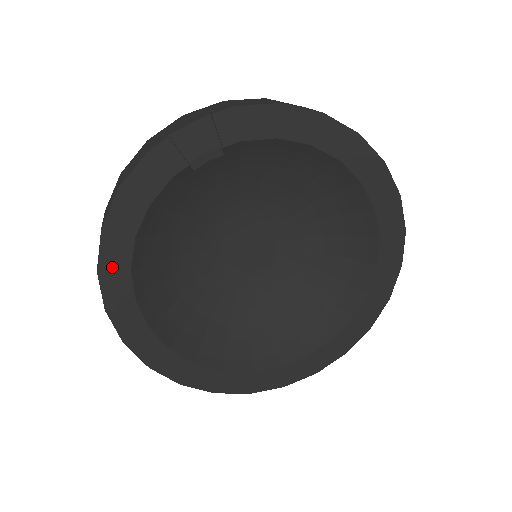
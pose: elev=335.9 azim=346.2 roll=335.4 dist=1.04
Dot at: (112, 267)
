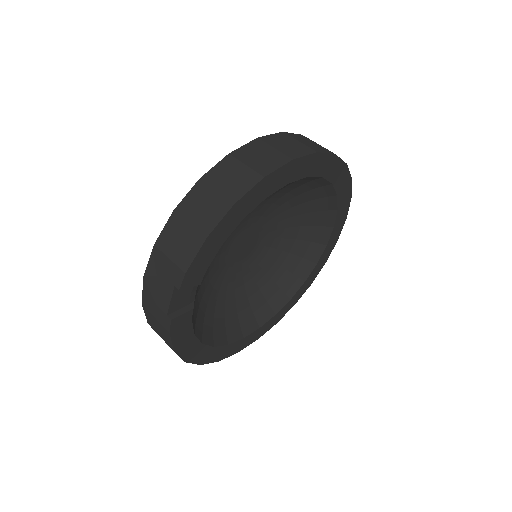
Dot at: (205, 357)
